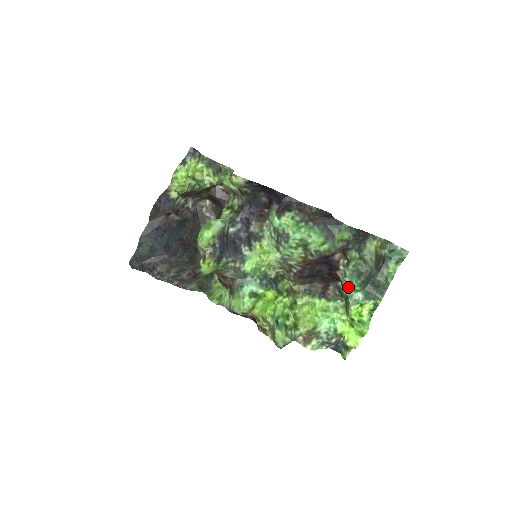
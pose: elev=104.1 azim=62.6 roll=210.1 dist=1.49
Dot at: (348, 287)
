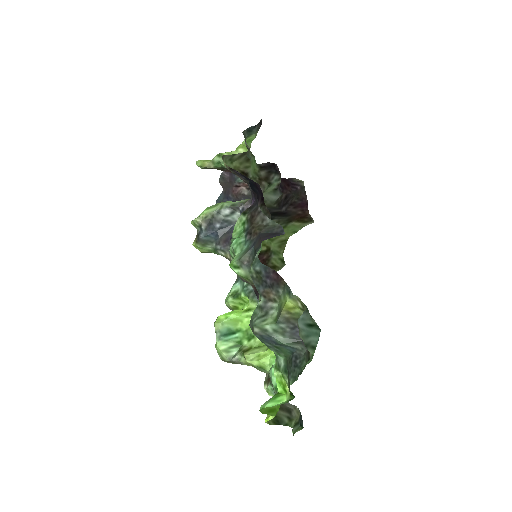
Dot at: occluded
